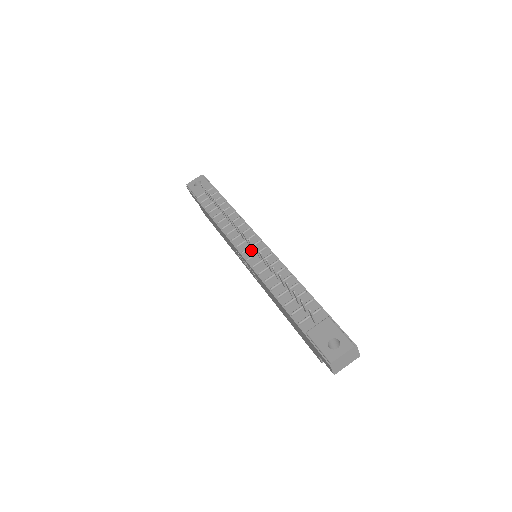
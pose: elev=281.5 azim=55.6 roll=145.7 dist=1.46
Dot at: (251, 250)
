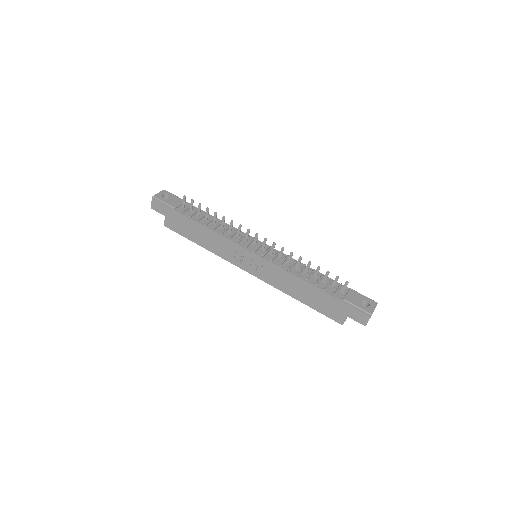
Dot at: (259, 249)
